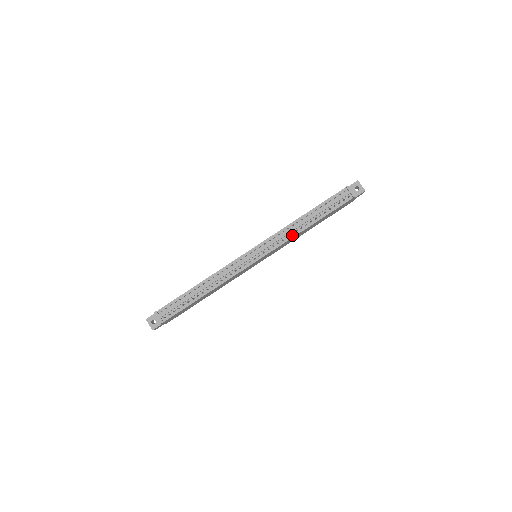
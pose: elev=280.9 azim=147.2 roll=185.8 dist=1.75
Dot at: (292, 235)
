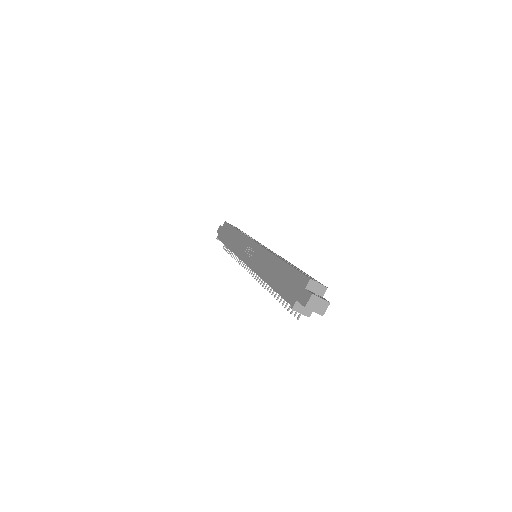
Dot at: occluded
